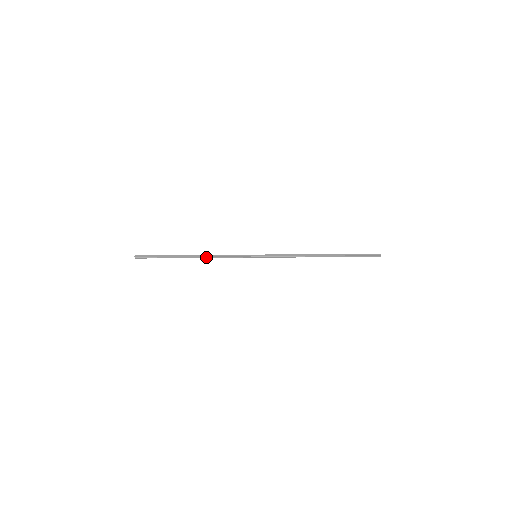
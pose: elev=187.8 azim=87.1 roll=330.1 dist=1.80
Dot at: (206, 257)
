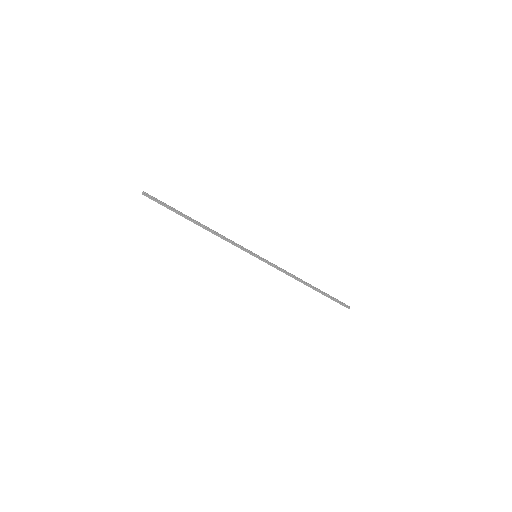
Dot at: (212, 232)
